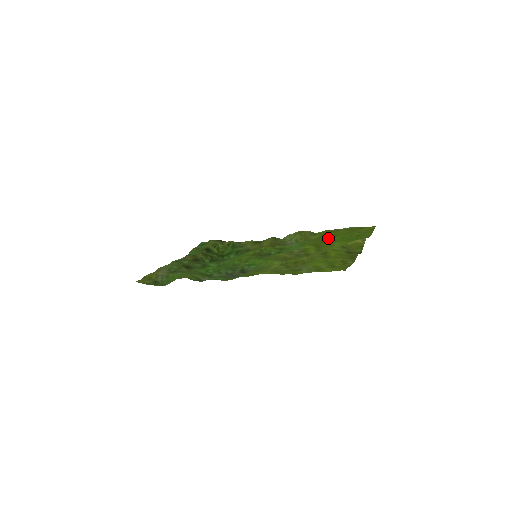
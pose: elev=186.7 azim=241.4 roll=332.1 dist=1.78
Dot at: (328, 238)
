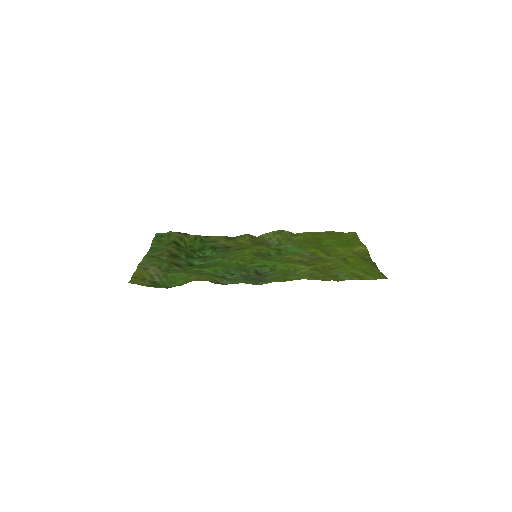
Dot at: (318, 241)
